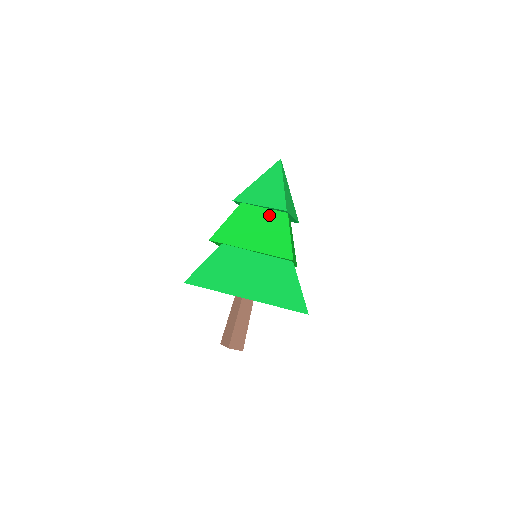
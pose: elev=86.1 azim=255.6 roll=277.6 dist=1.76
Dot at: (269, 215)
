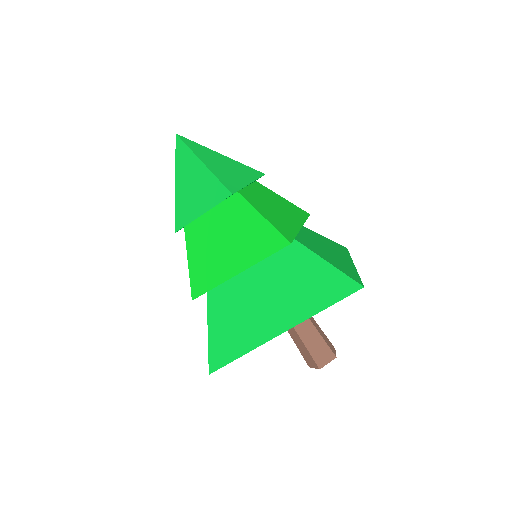
Dot at: (221, 214)
